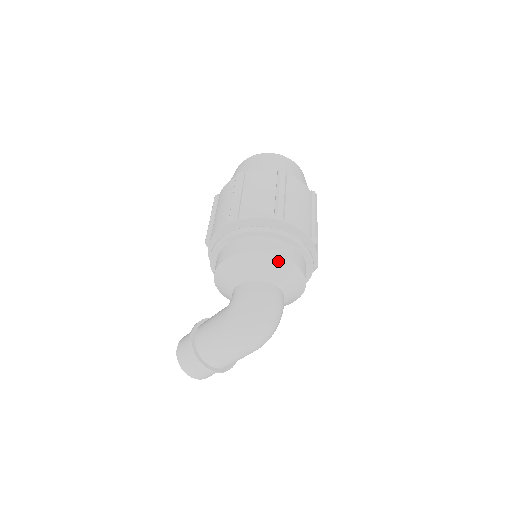
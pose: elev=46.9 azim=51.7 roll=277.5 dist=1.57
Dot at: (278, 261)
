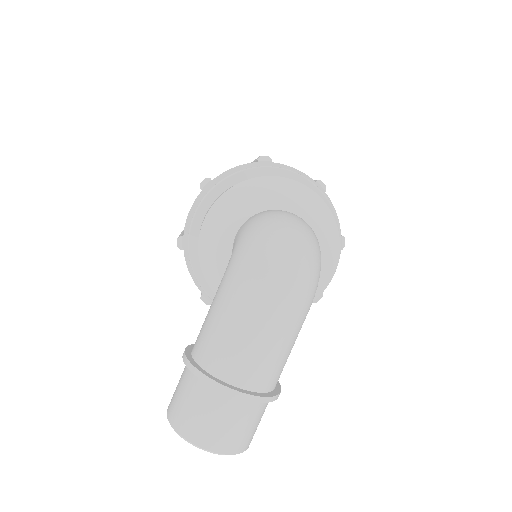
Dot at: (281, 183)
